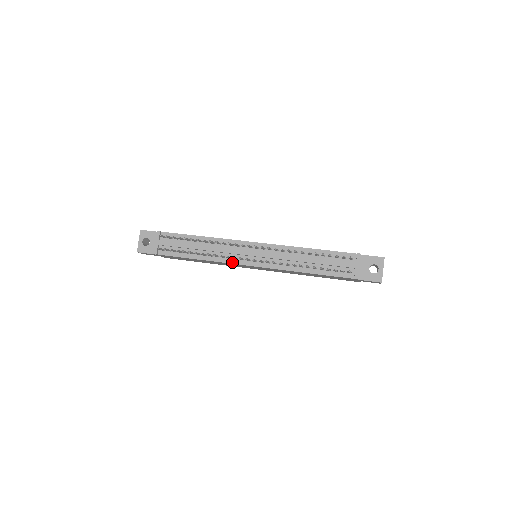
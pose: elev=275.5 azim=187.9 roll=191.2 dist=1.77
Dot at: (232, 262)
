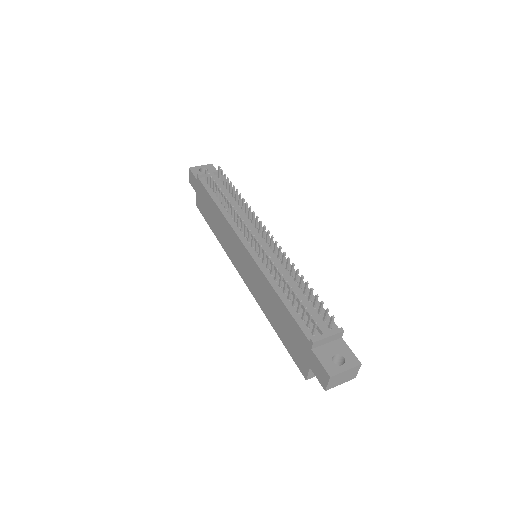
Dot at: (236, 229)
